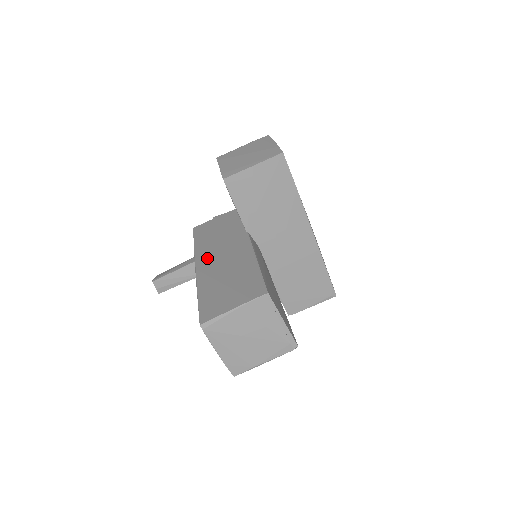
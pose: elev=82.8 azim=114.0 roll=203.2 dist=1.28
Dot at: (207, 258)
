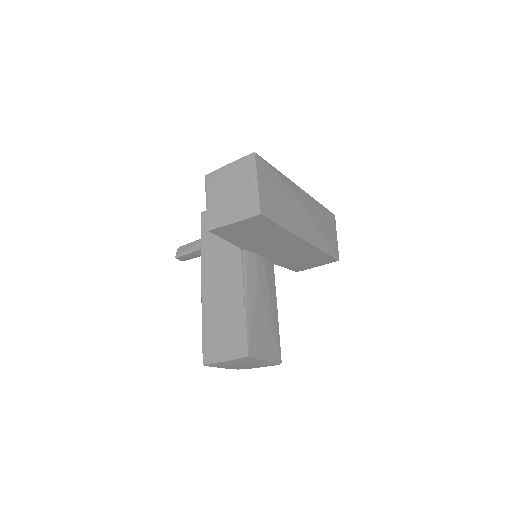
Dot at: (210, 276)
